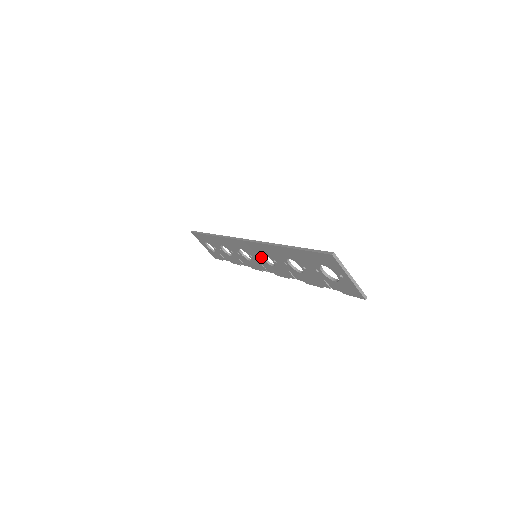
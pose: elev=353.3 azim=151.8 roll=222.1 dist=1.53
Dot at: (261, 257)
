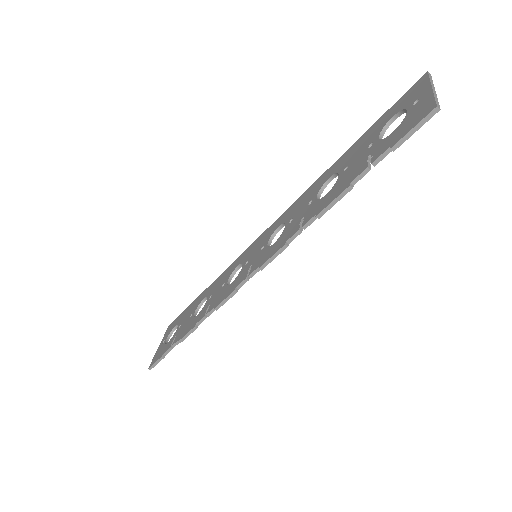
Dot at: (268, 241)
